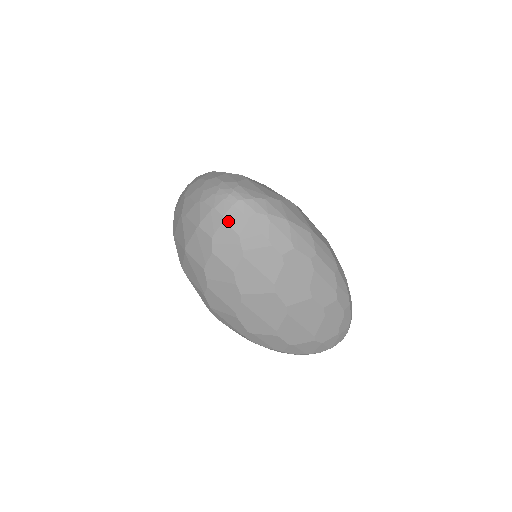
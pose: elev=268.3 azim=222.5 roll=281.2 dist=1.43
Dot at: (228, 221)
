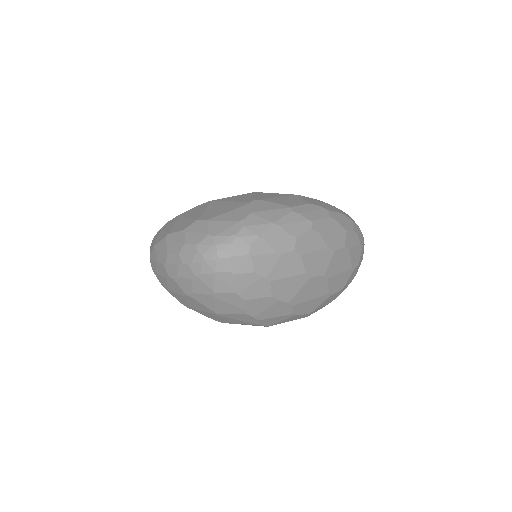
Dot at: (236, 271)
